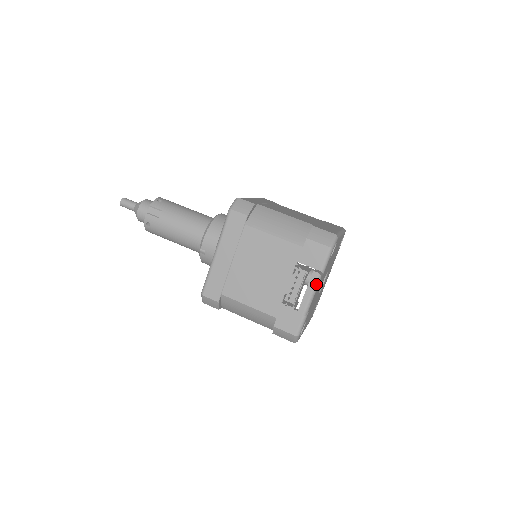
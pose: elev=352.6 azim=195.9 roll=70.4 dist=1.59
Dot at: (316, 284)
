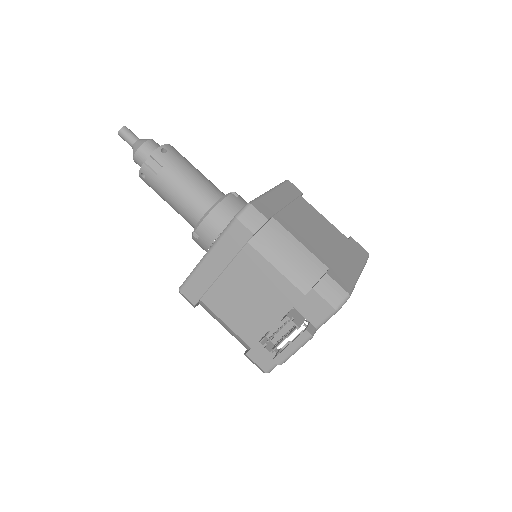
Dot at: (304, 343)
